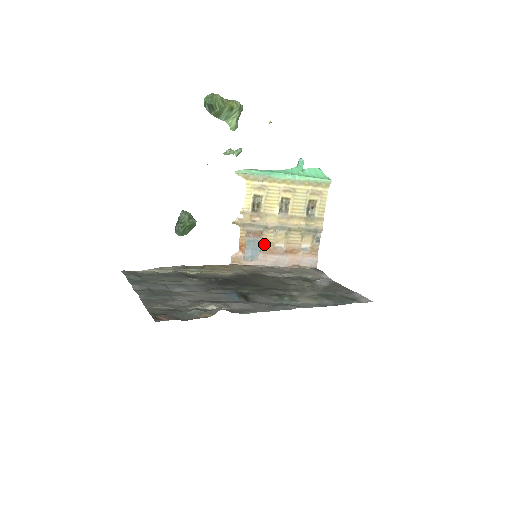
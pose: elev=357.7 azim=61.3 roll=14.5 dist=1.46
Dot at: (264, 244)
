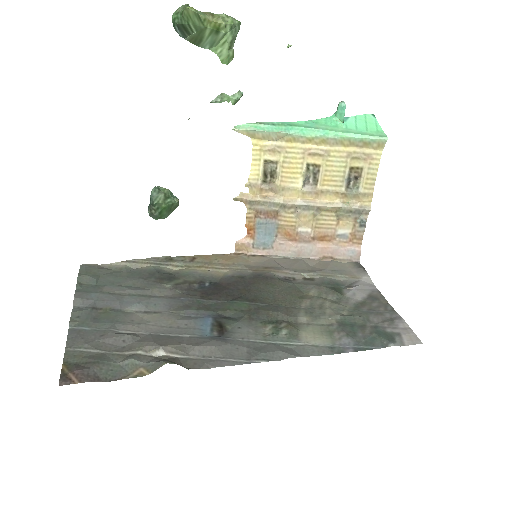
Dot at: (282, 228)
